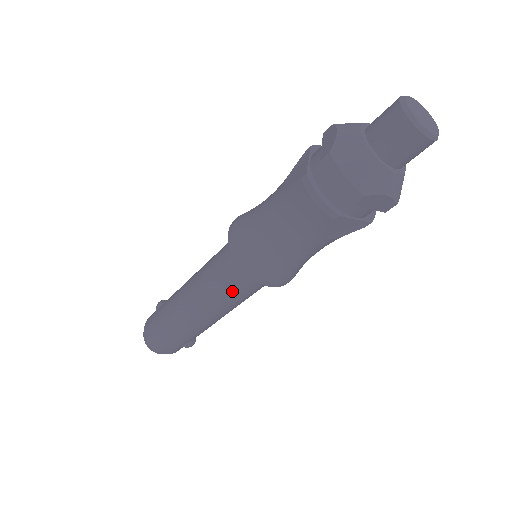
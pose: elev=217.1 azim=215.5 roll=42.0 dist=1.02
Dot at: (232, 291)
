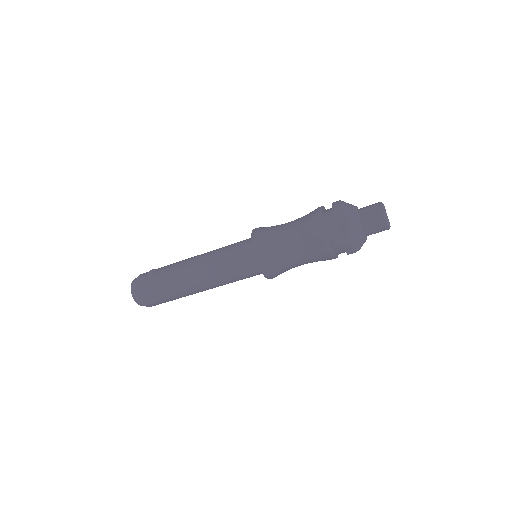
Dot at: (240, 279)
